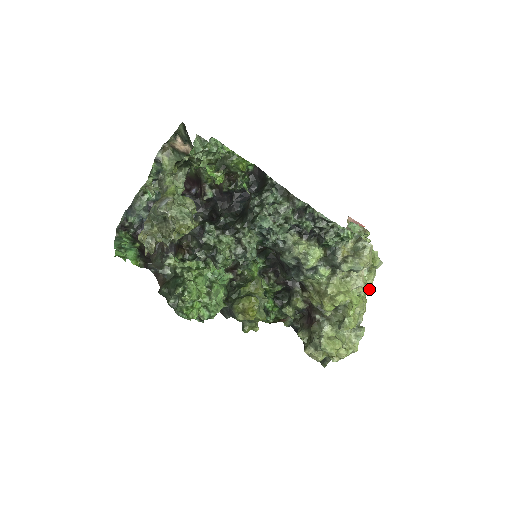
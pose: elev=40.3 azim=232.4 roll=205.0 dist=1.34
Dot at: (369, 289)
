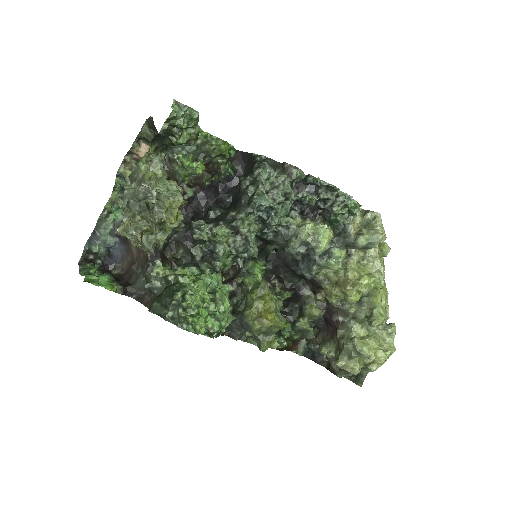
Dot at: occluded
